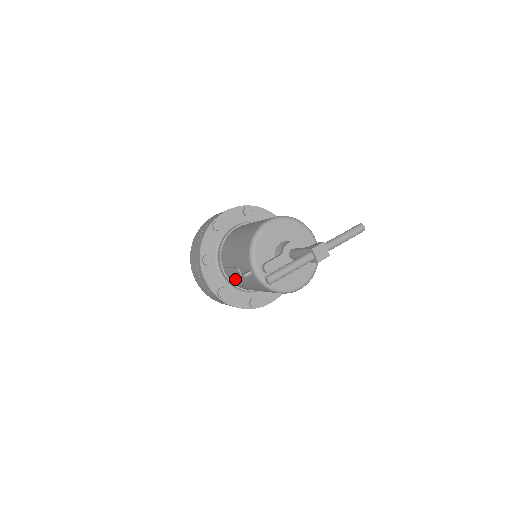
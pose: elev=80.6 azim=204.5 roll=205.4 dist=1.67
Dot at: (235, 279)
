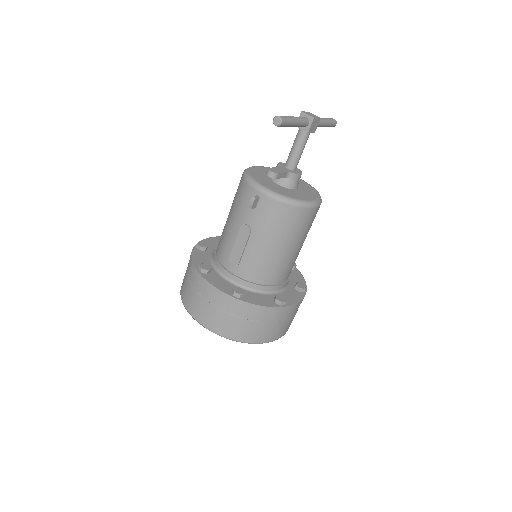
Dot at: (246, 259)
